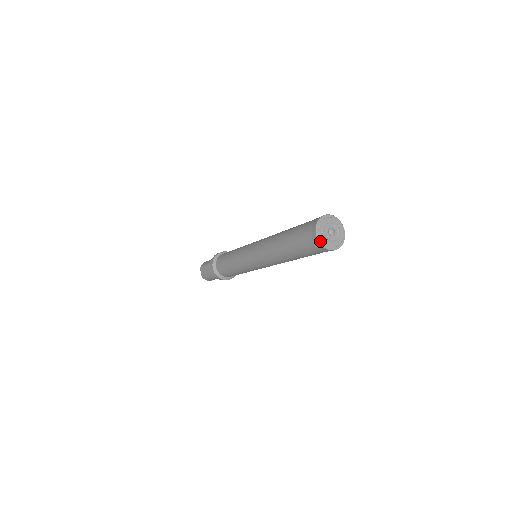
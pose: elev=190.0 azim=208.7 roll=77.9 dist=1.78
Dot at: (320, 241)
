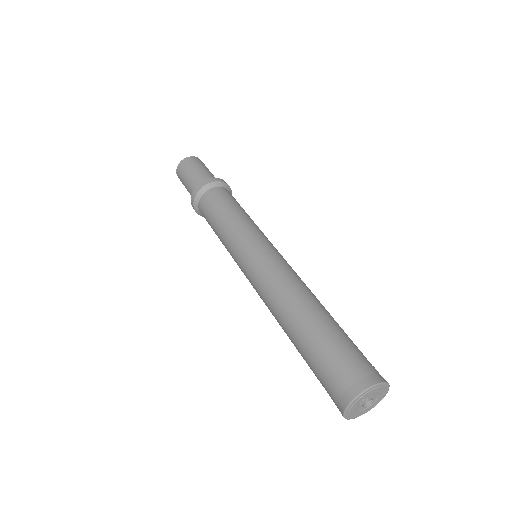
Dot at: occluded
